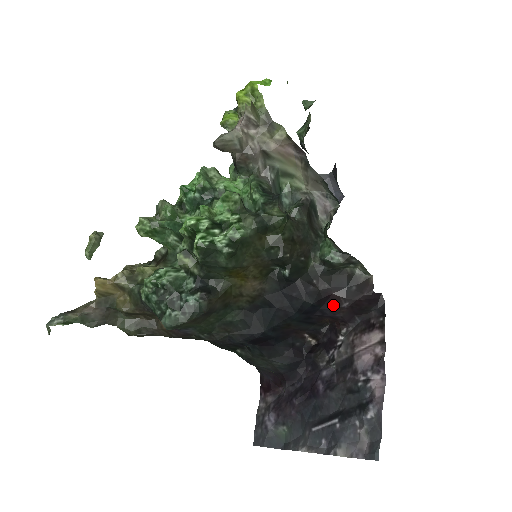
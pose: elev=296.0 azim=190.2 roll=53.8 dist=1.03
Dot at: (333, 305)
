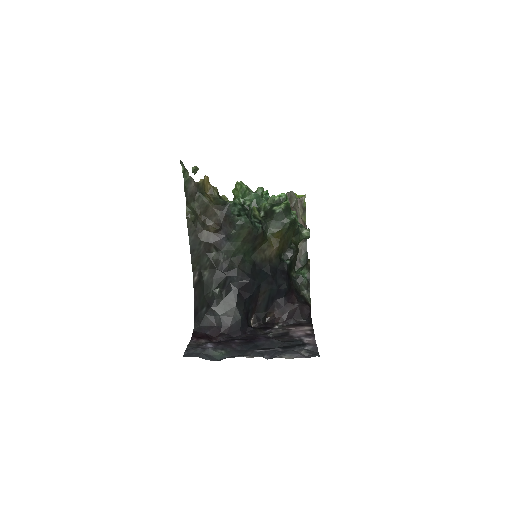
Dot at: (290, 301)
